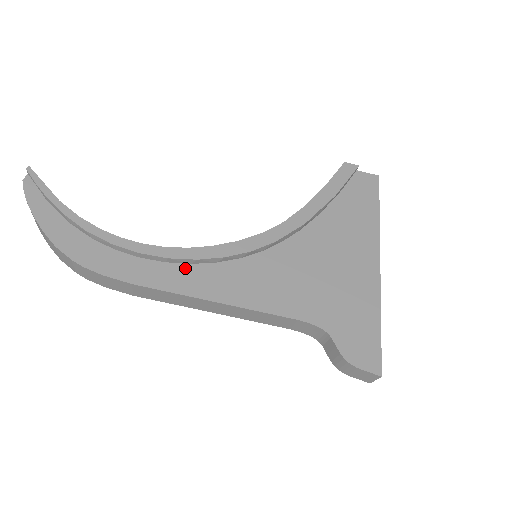
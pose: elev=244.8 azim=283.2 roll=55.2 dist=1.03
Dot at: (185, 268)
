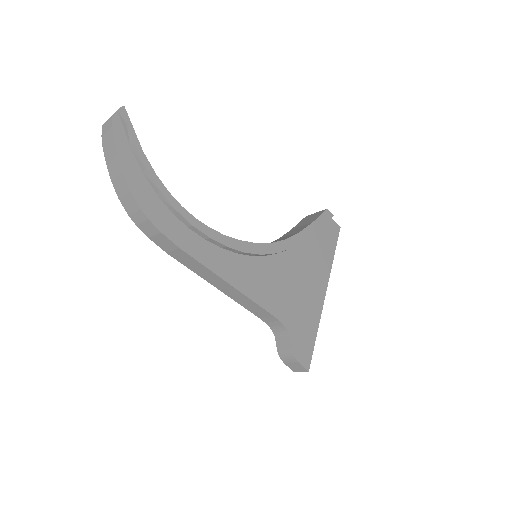
Dot at: (216, 249)
